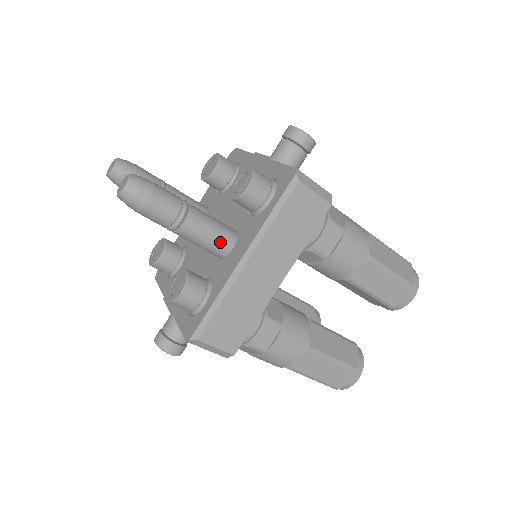
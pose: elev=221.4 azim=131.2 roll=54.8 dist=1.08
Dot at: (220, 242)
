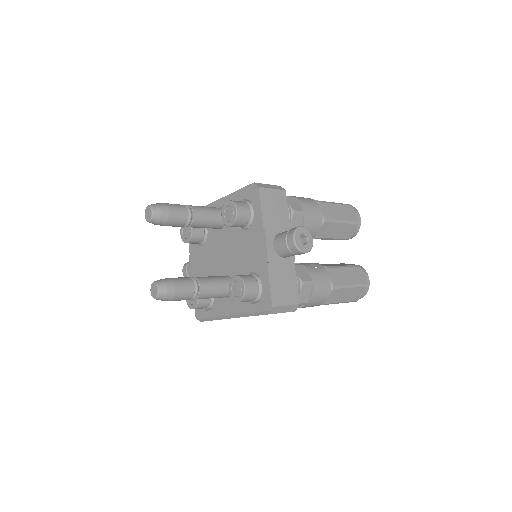
Dot at: occluded
